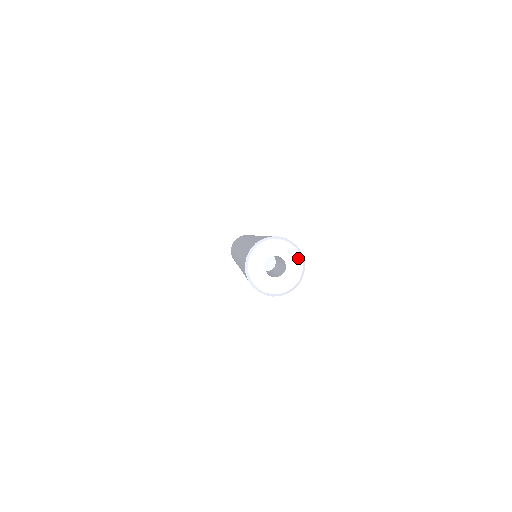
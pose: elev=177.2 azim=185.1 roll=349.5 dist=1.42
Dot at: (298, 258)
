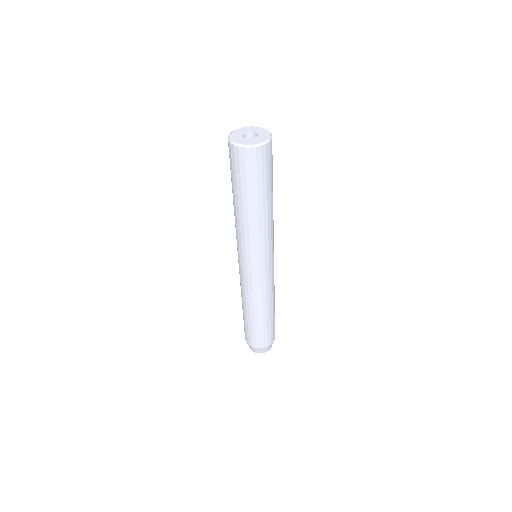
Dot at: (266, 131)
